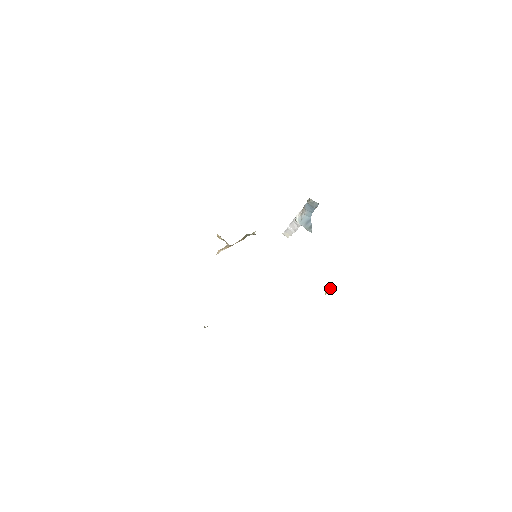
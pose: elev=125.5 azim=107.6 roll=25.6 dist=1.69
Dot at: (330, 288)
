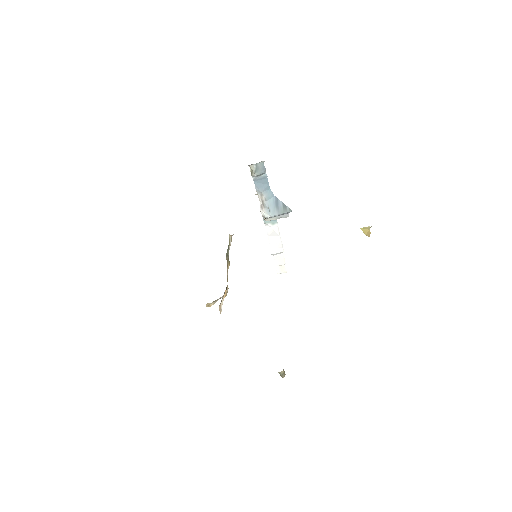
Dot at: (366, 227)
